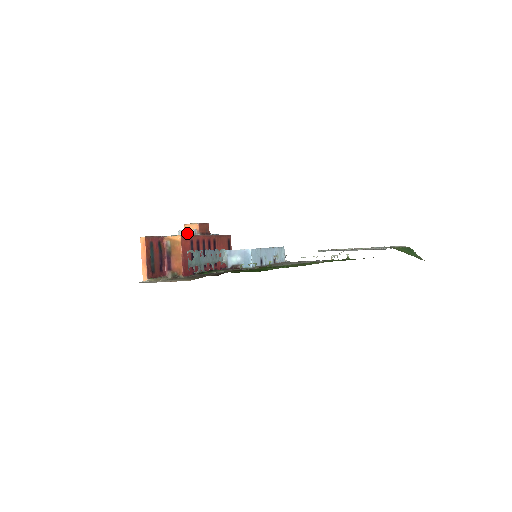
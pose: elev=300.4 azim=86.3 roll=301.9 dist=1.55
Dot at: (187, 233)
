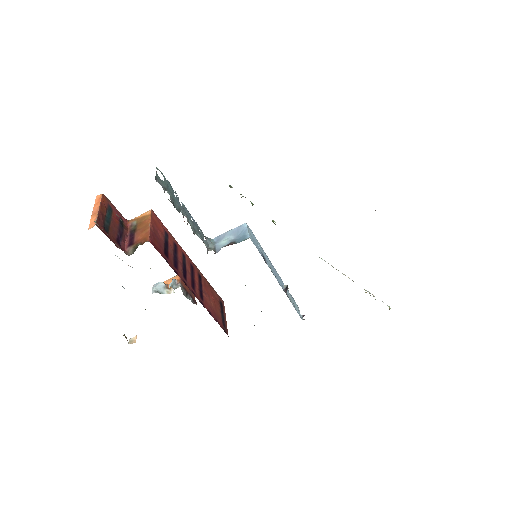
Dot at: (164, 287)
